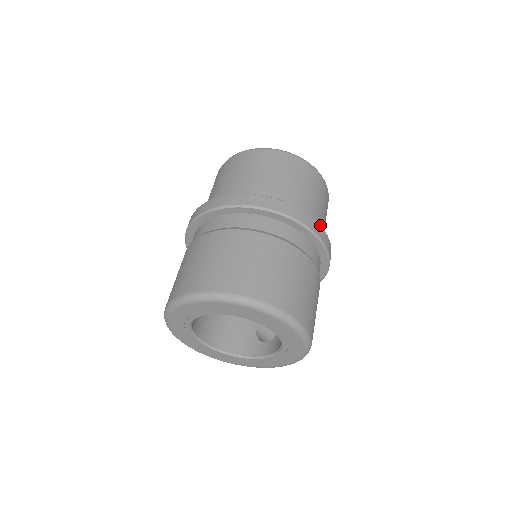
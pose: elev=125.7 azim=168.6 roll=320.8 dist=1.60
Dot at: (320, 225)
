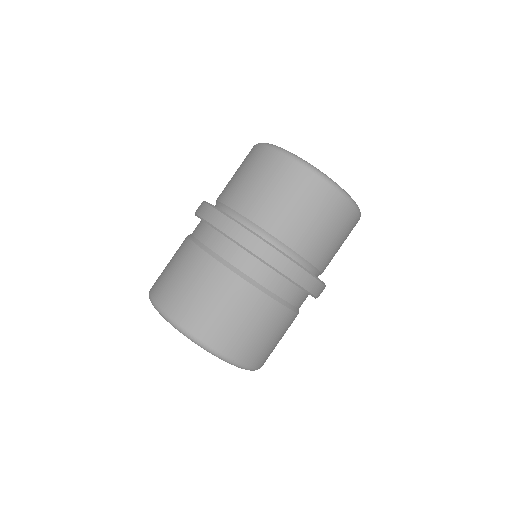
Dot at: (322, 283)
